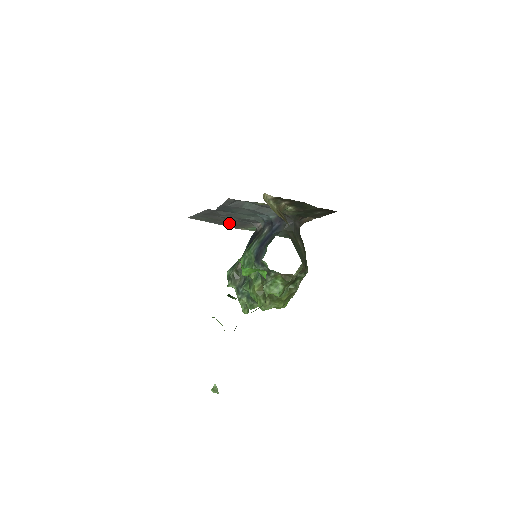
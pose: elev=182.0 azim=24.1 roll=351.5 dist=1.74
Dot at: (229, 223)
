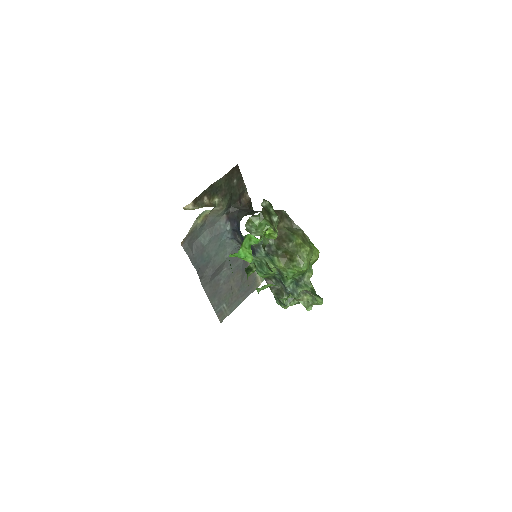
Dot at: (240, 286)
